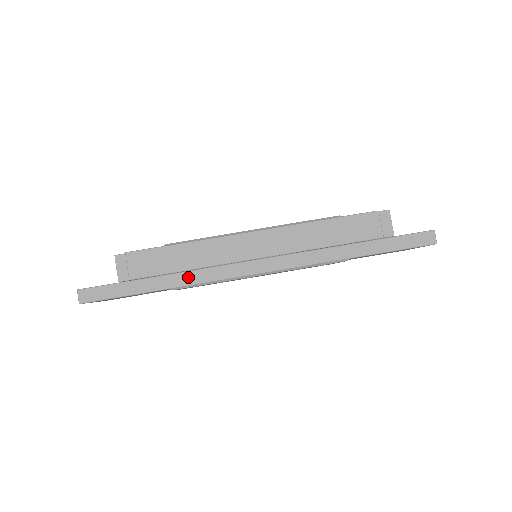
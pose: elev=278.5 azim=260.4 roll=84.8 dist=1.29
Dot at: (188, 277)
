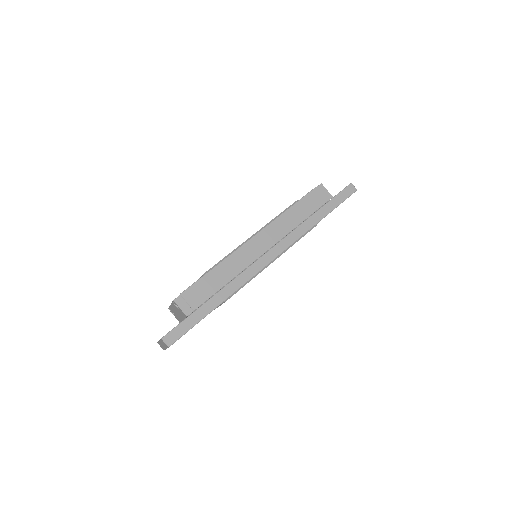
Dot at: (231, 287)
